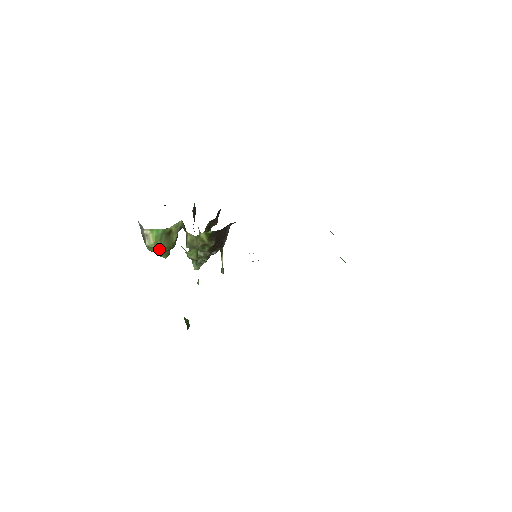
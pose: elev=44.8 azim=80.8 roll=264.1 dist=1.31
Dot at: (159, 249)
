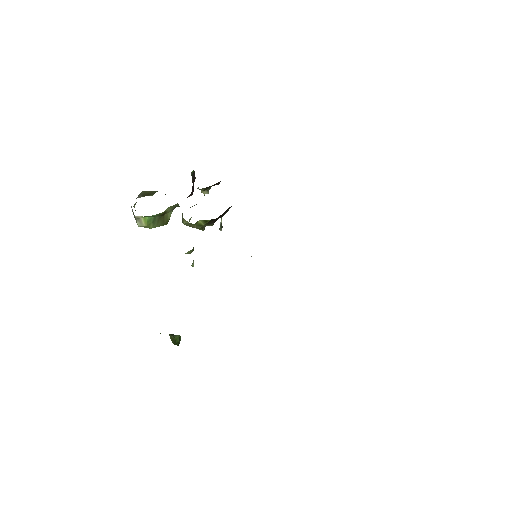
Dot at: occluded
